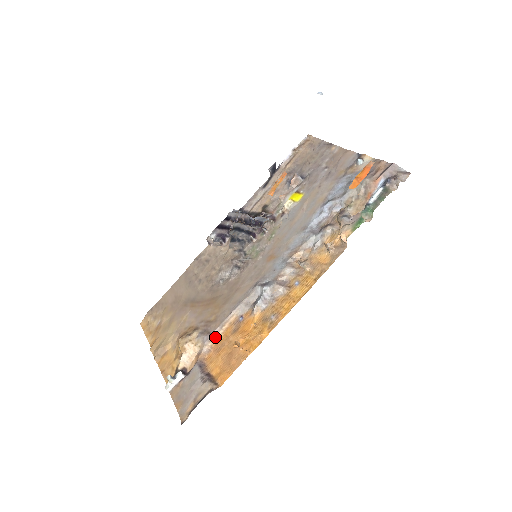
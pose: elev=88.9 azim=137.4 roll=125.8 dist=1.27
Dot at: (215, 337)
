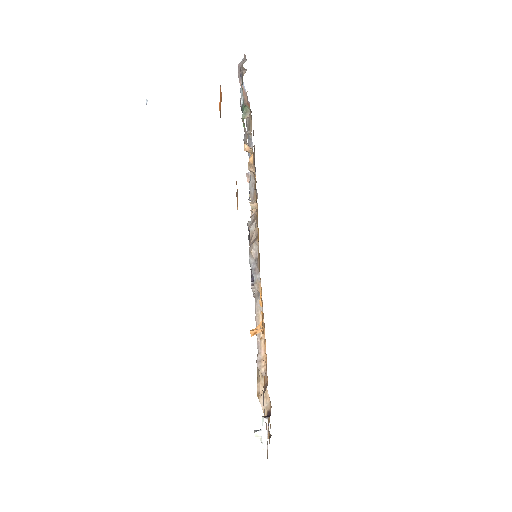
Dot at: (262, 353)
